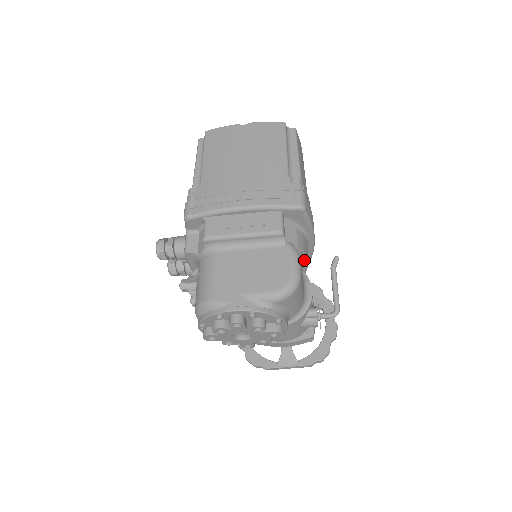
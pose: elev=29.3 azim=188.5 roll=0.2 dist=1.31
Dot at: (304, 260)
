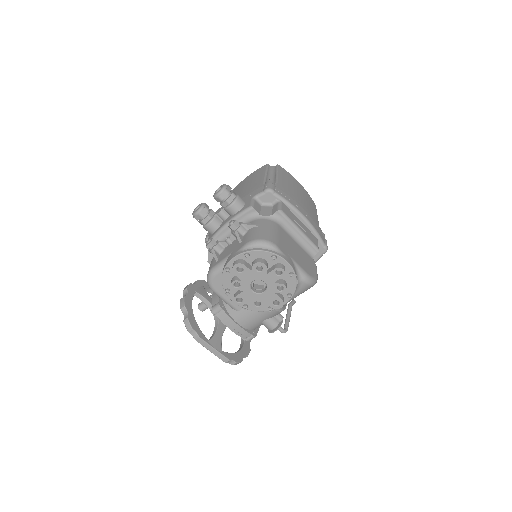
Dot at: occluded
